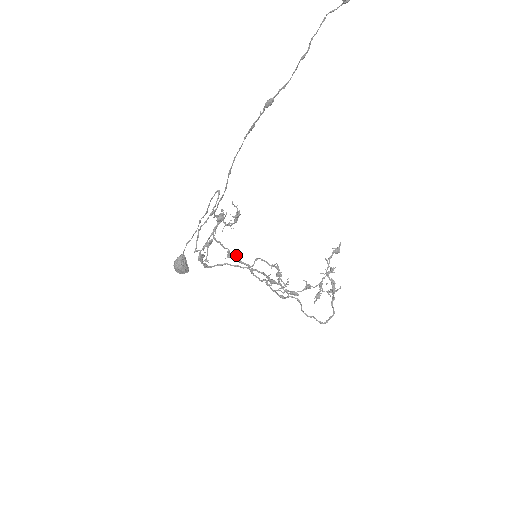
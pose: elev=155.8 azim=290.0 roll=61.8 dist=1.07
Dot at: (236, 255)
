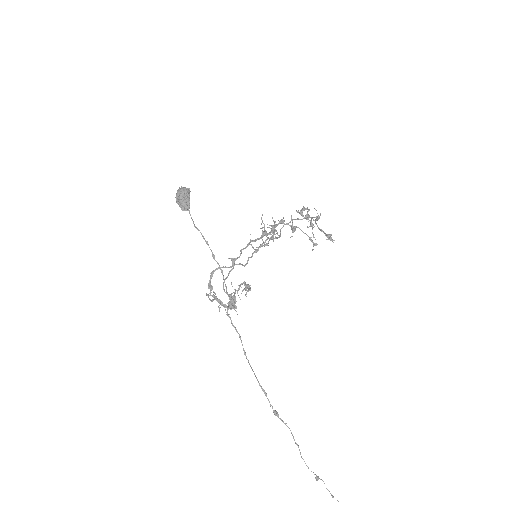
Dot at: occluded
